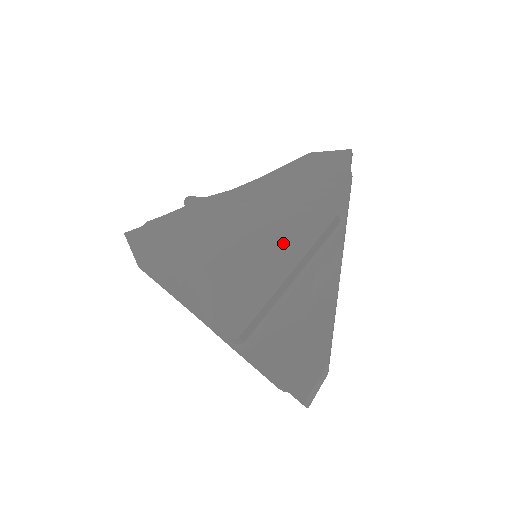
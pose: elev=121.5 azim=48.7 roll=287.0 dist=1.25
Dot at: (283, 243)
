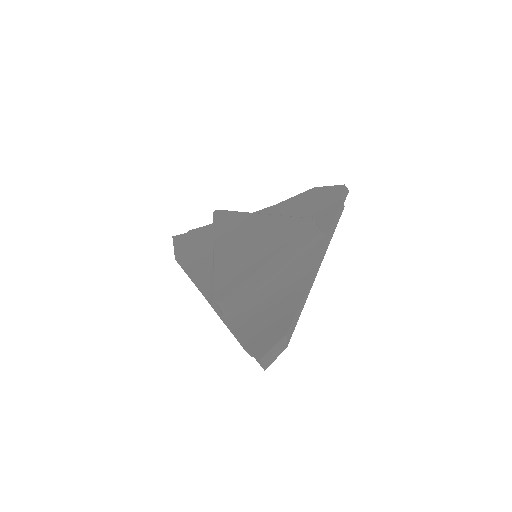
Dot at: (270, 241)
